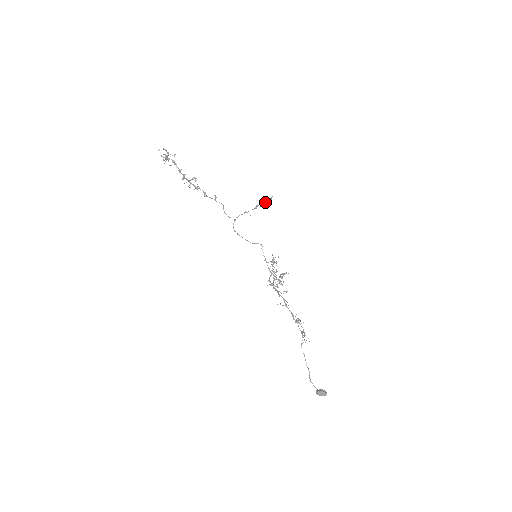
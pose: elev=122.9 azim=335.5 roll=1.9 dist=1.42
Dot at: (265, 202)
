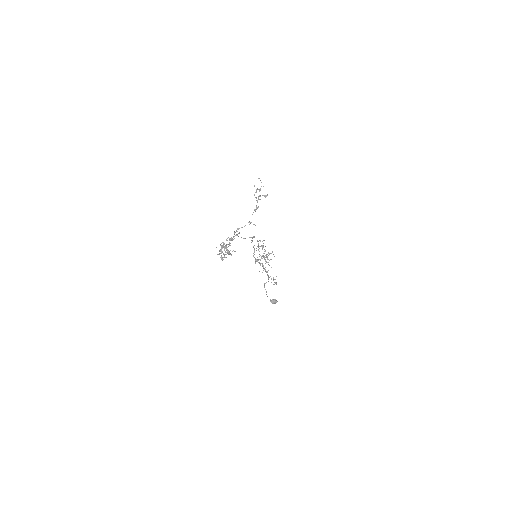
Dot at: (256, 191)
